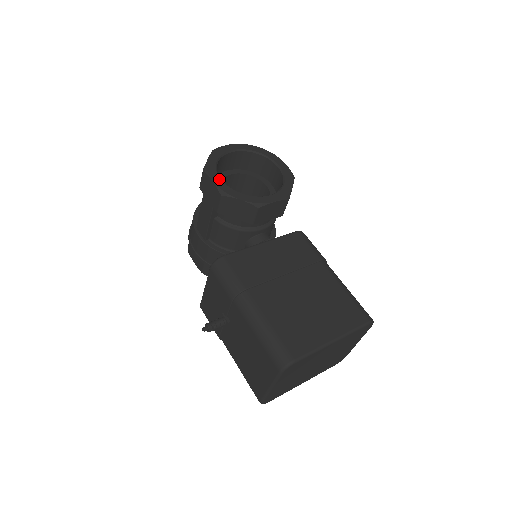
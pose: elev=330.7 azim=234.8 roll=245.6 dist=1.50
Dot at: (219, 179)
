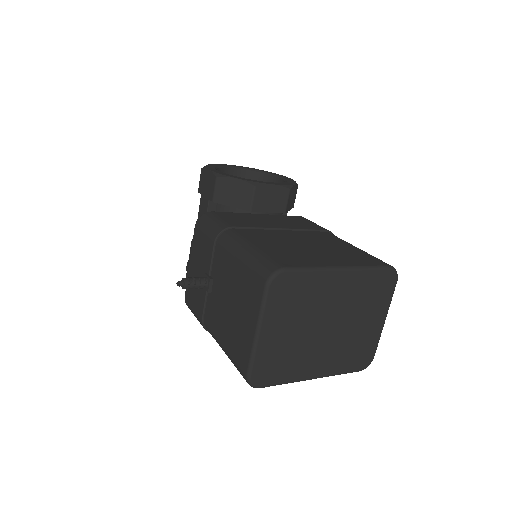
Dot at: (216, 170)
